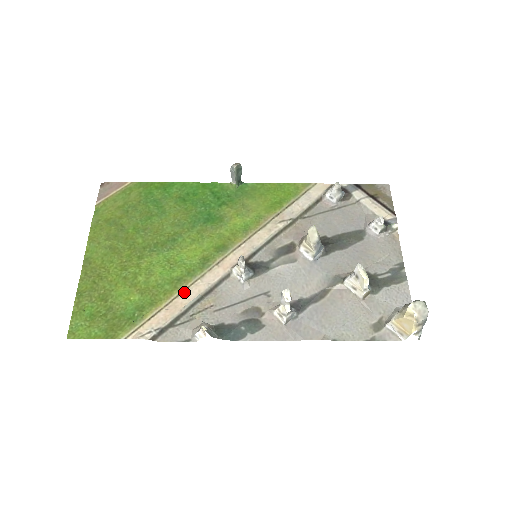
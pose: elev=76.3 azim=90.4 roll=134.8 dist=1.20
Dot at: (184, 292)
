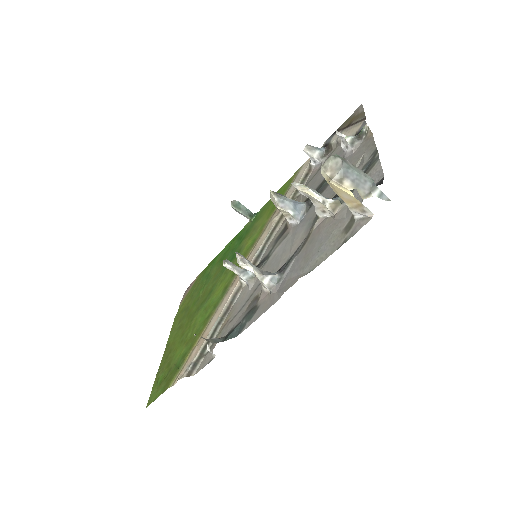
Dot at: (209, 323)
